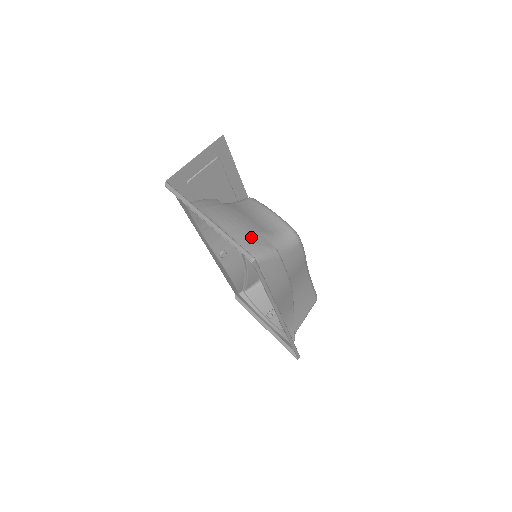
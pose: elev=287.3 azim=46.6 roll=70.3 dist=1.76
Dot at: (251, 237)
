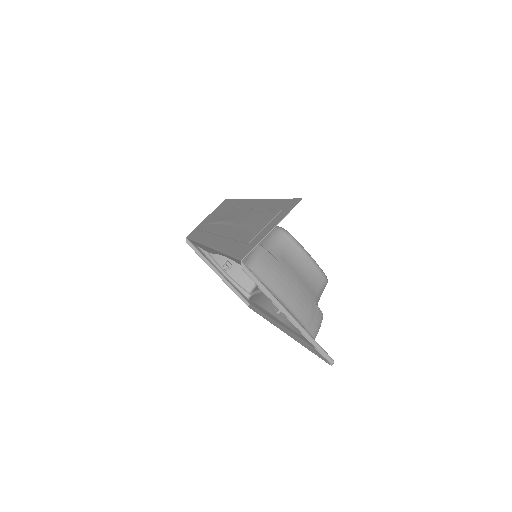
Dot at: (312, 314)
